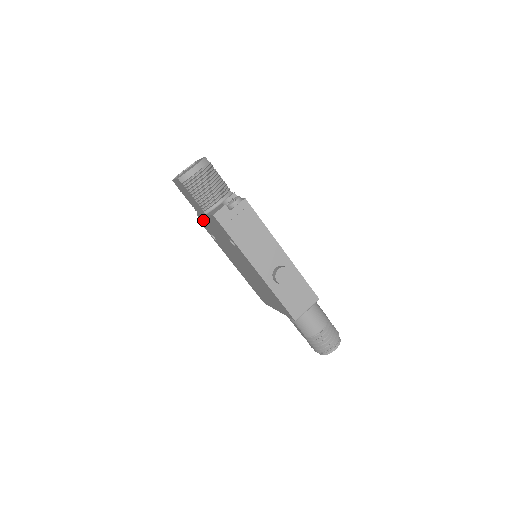
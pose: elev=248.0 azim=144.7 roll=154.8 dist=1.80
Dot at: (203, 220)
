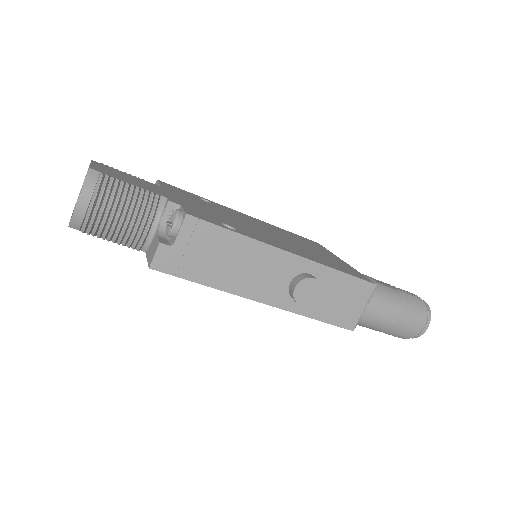
Dot at: occluded
